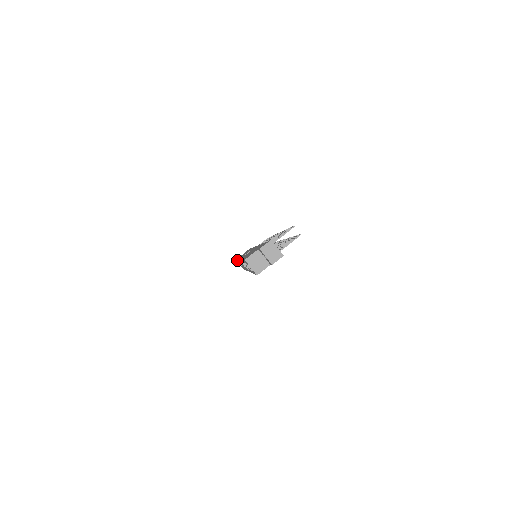
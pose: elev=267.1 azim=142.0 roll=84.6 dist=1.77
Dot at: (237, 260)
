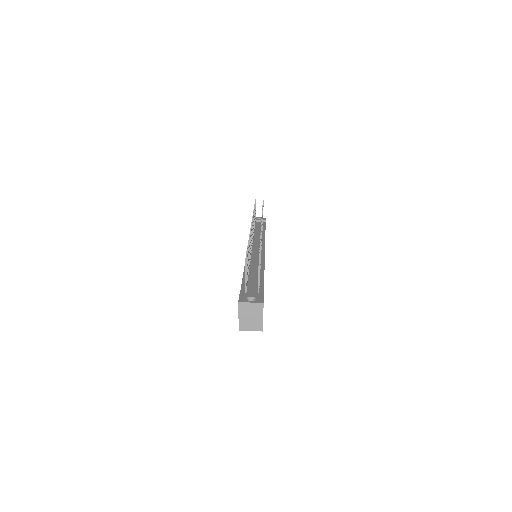
Dot at: occluded
